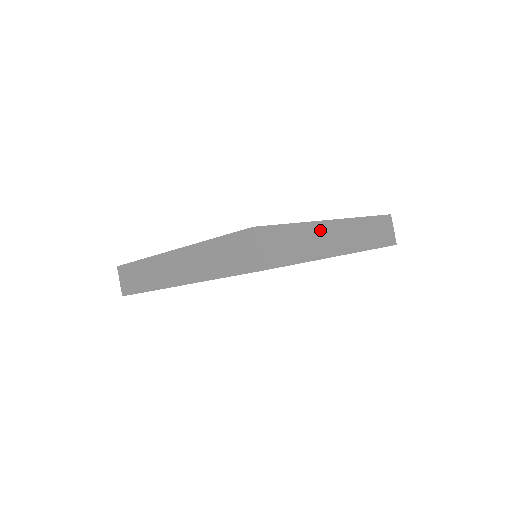
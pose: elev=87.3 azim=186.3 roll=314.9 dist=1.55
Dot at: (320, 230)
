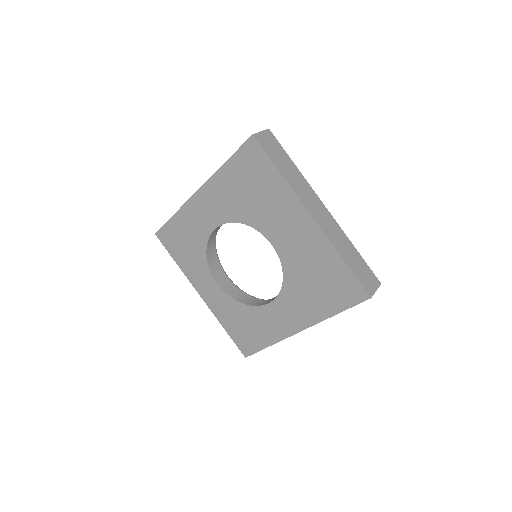
Dot at: (309, 191)
